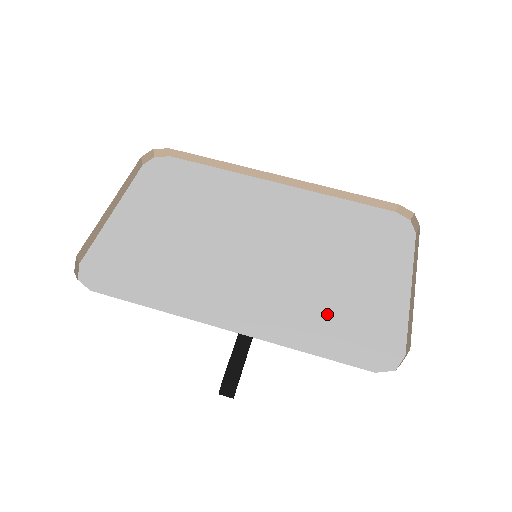
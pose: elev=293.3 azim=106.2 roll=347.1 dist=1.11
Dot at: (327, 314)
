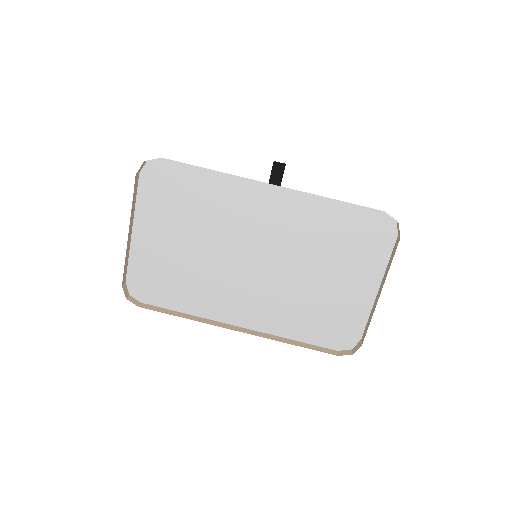
Dot at: (309, 313)
